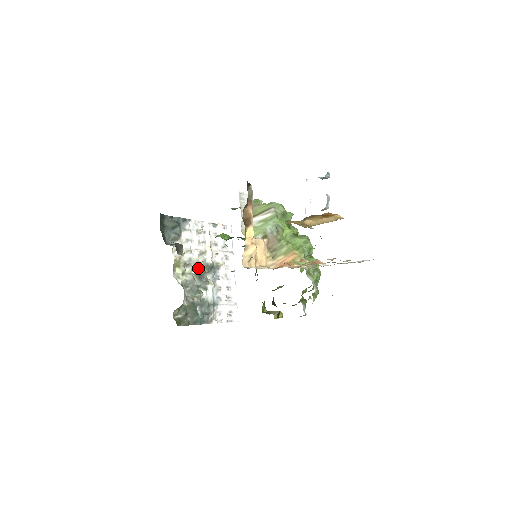
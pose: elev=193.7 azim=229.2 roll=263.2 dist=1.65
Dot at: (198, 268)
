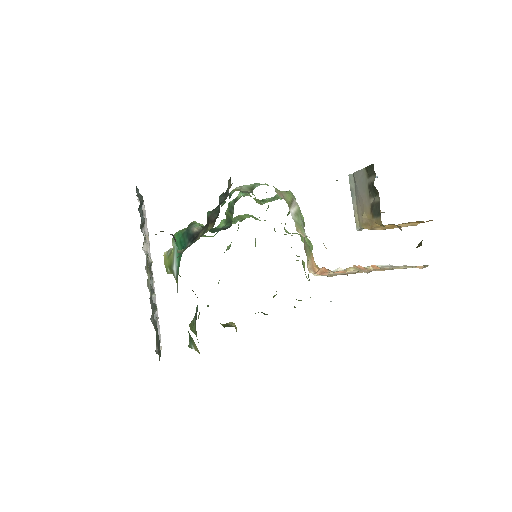
Dot at: occluded
